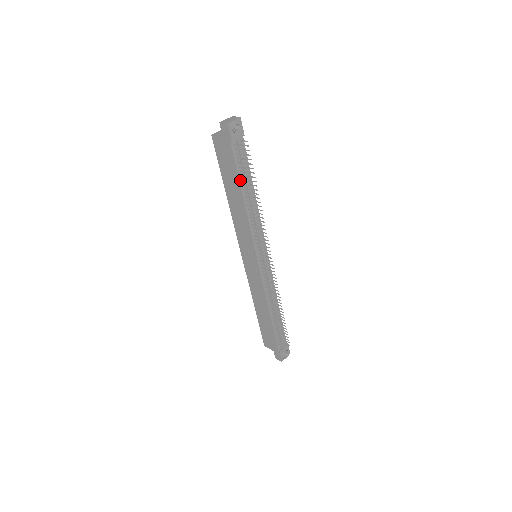
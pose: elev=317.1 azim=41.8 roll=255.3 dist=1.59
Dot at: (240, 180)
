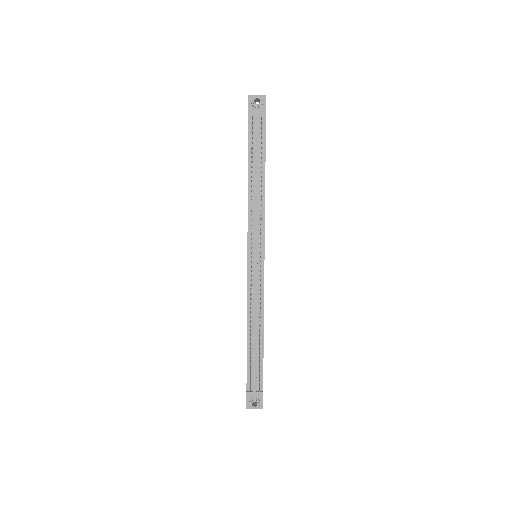
Dot at: (250, 157)
